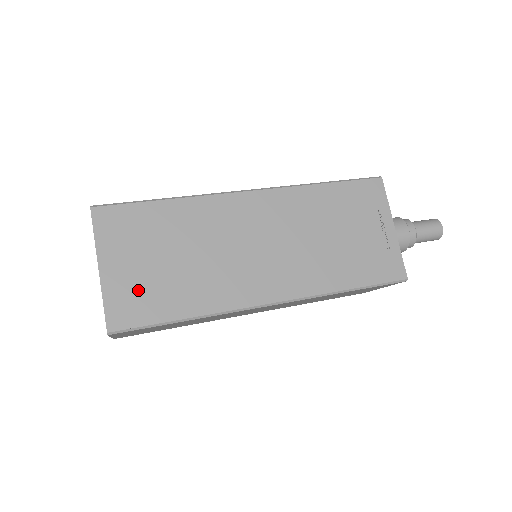
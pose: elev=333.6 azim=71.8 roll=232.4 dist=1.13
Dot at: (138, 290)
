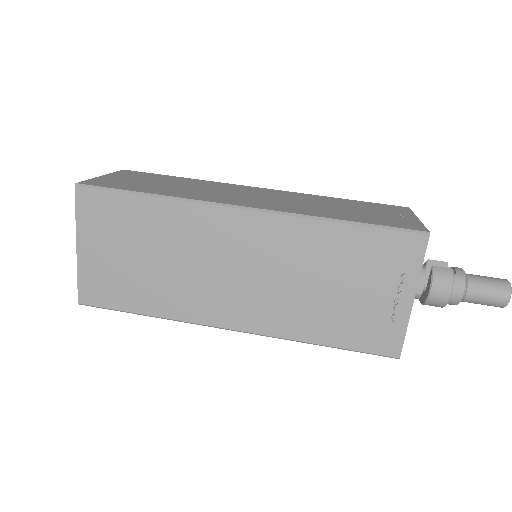
Dot at: (108, 277)
